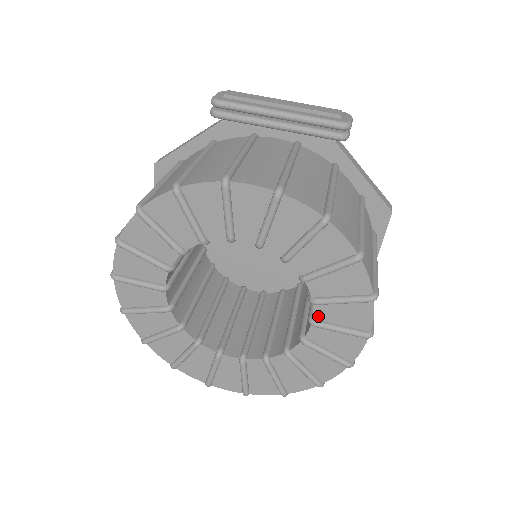
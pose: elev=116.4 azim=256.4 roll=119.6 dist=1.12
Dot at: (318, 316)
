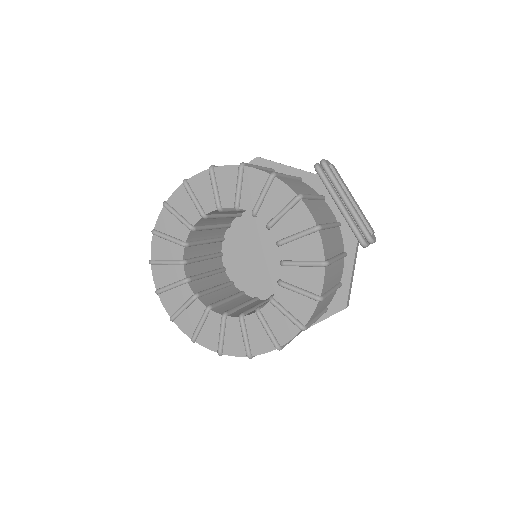
Dot at: (264, 311)
